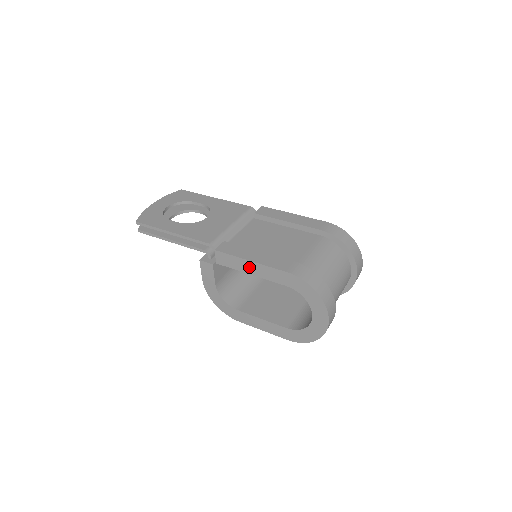
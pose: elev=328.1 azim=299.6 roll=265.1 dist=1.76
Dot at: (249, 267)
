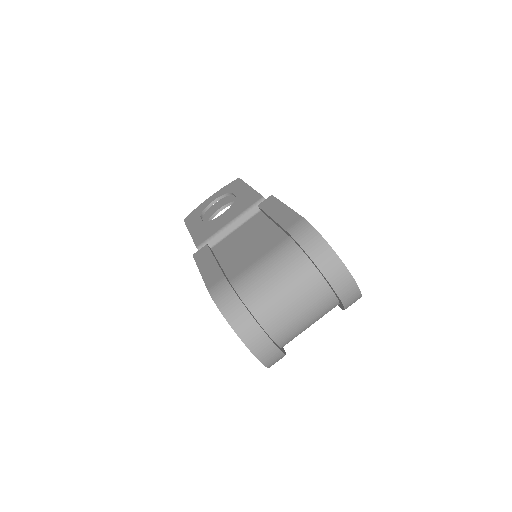
Dot at: occluded
